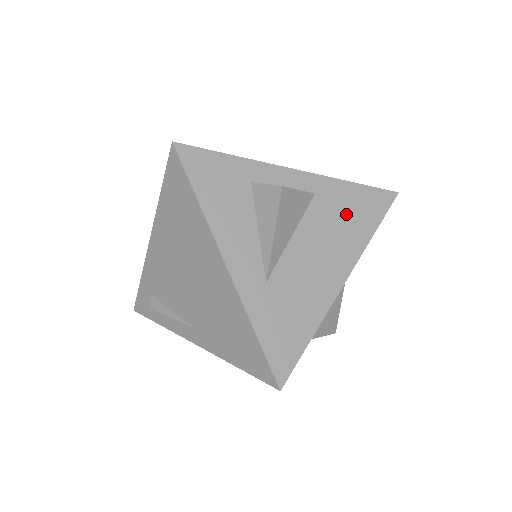
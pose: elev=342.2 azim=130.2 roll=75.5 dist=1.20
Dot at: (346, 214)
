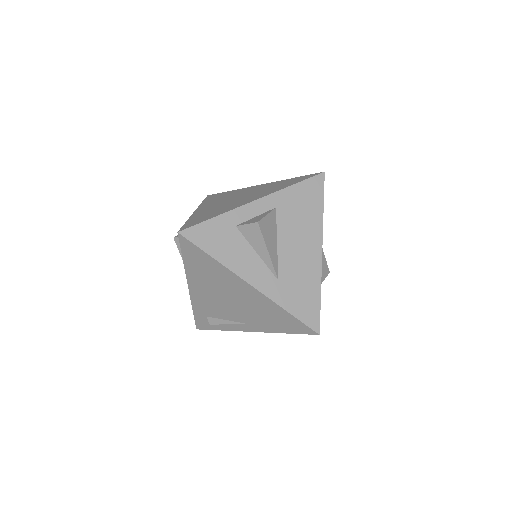
Dot at: (301, 208)
